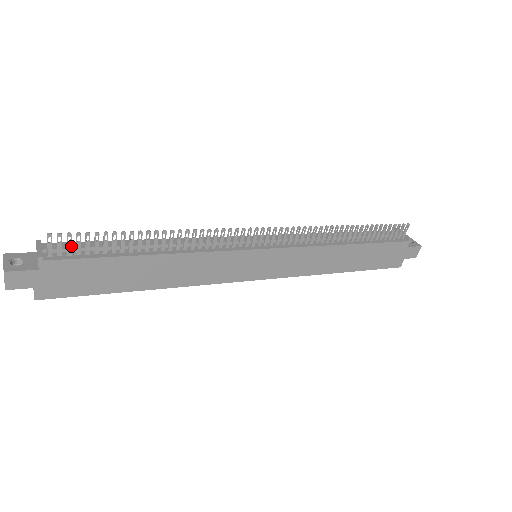
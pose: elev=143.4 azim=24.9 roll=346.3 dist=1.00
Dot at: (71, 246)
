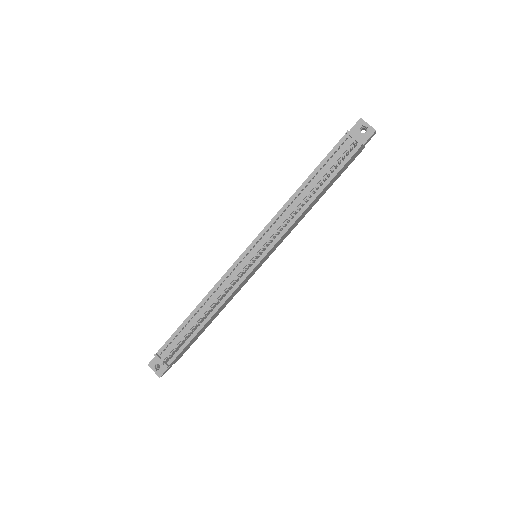
Dot at: occluded
